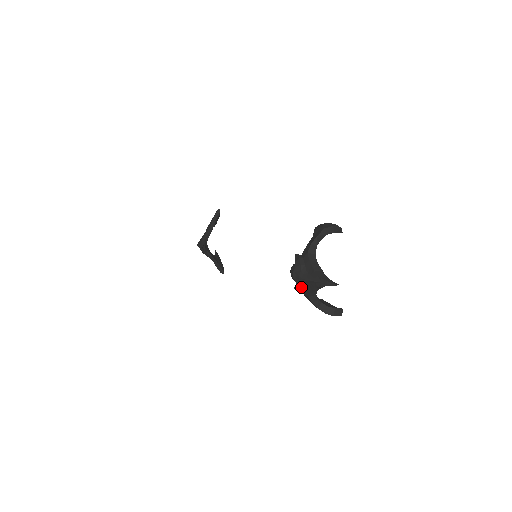
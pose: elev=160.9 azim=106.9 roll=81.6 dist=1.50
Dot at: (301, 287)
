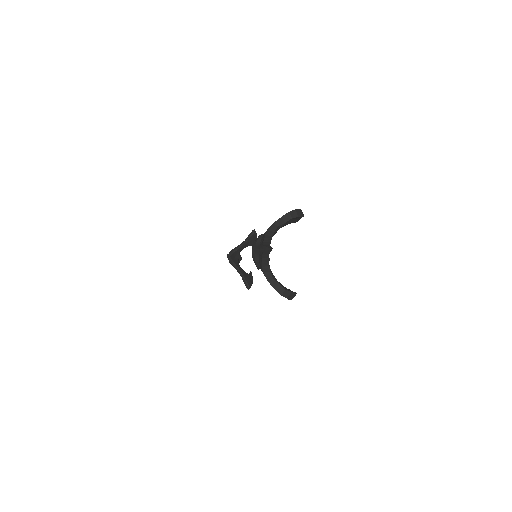
Dot at: (255, 260)
